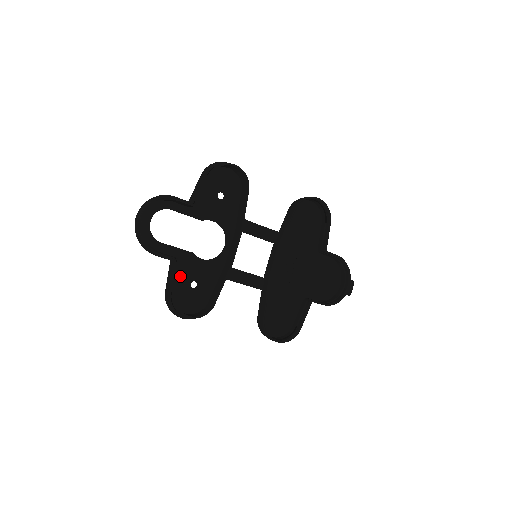
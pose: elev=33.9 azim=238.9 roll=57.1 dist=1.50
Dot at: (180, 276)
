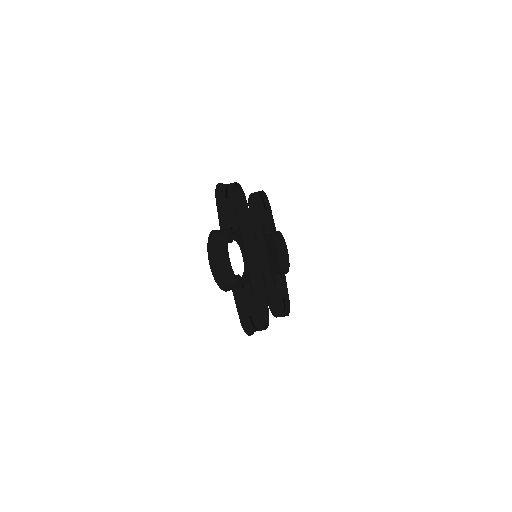
Dot at: occluded
